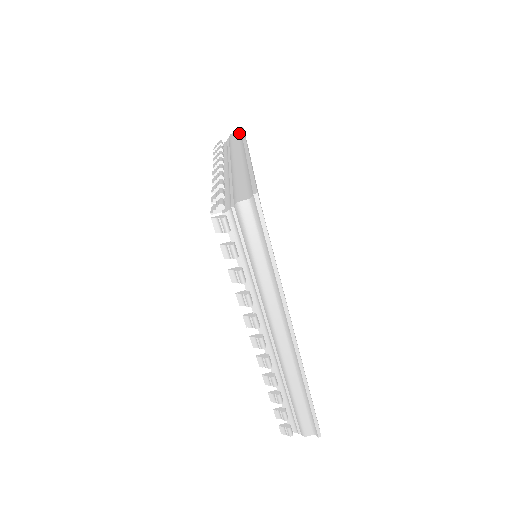
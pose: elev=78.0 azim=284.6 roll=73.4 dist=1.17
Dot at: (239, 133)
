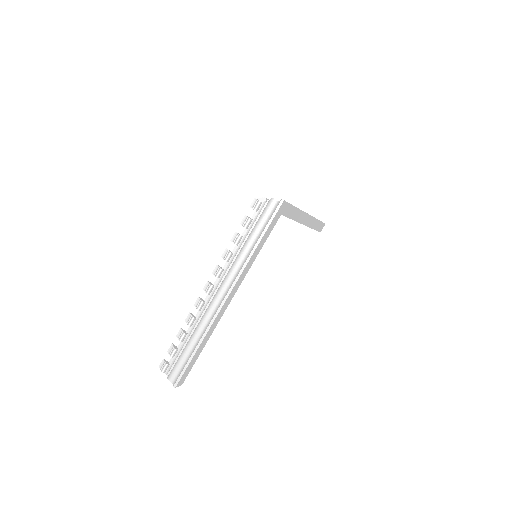
Dot at: occluded
